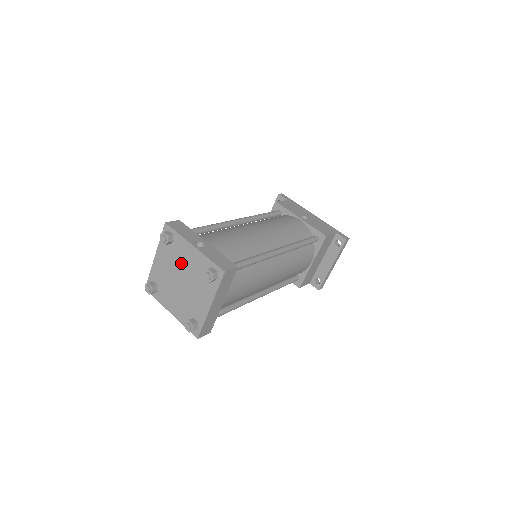
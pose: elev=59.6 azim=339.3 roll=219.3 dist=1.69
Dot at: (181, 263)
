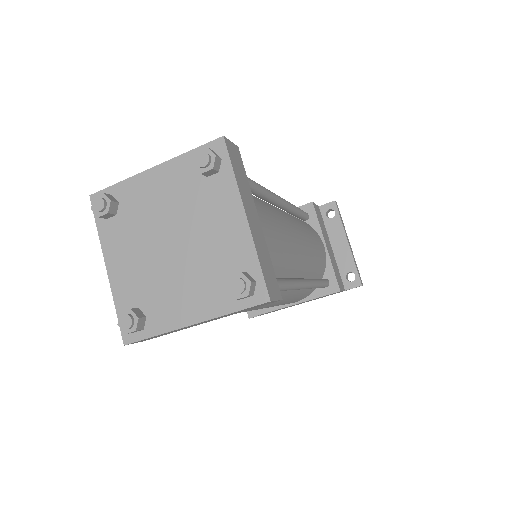
Dot at: (152, 217)
